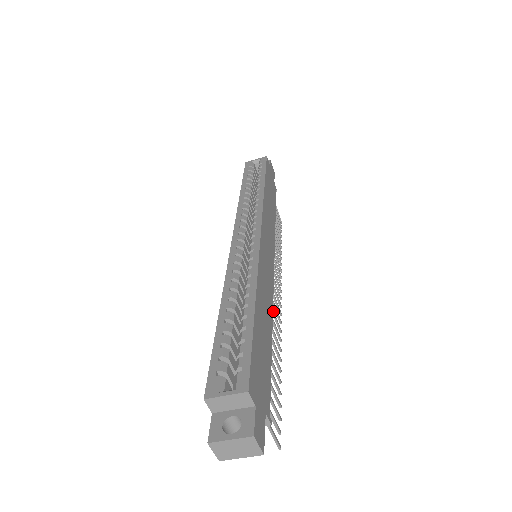
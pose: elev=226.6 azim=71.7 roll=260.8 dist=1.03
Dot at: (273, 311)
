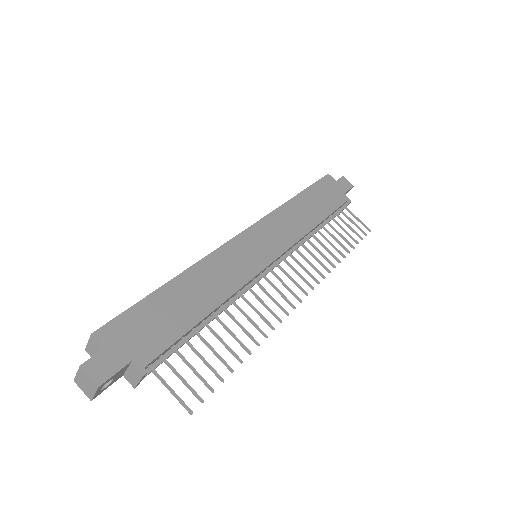
Dot at: (260, 300)
